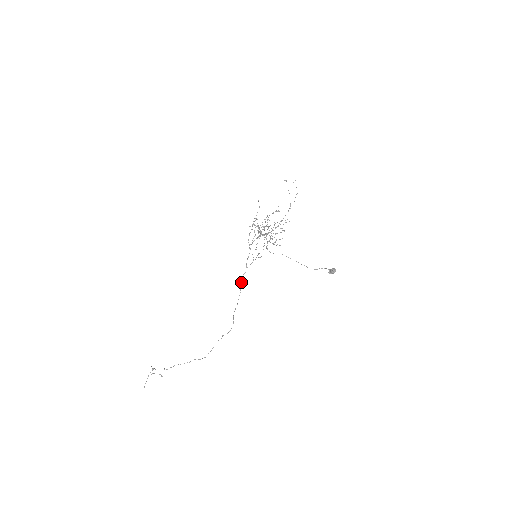
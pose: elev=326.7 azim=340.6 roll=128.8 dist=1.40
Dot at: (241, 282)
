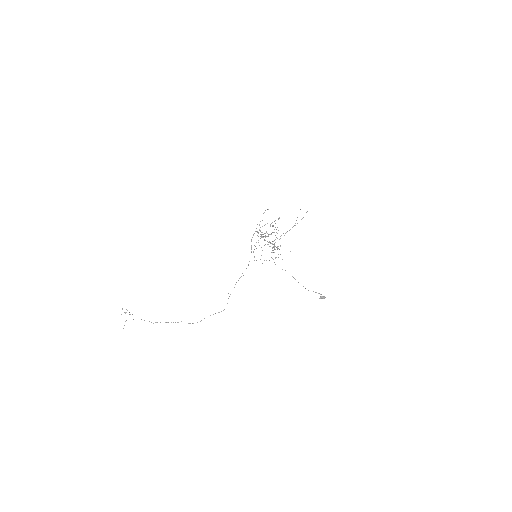
Dot at: (241, 276)
